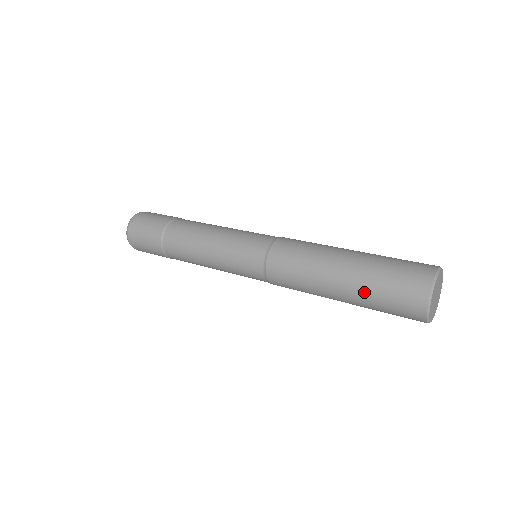
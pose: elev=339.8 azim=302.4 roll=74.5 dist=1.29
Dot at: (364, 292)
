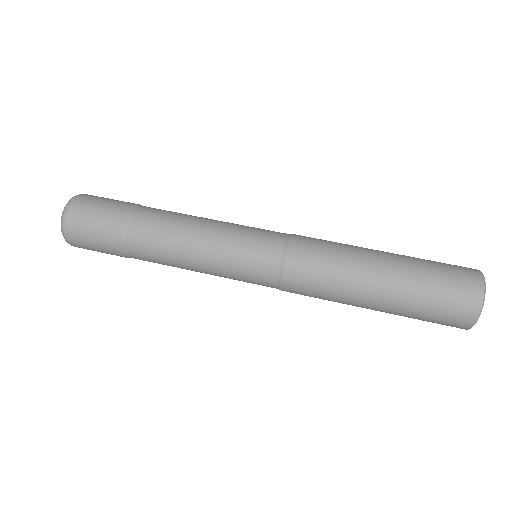
Dot at: occluded
